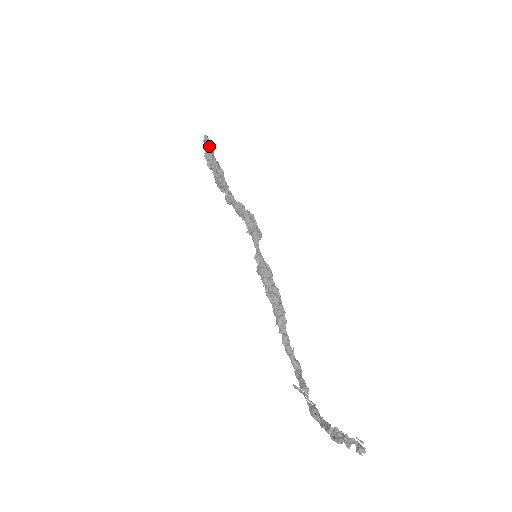
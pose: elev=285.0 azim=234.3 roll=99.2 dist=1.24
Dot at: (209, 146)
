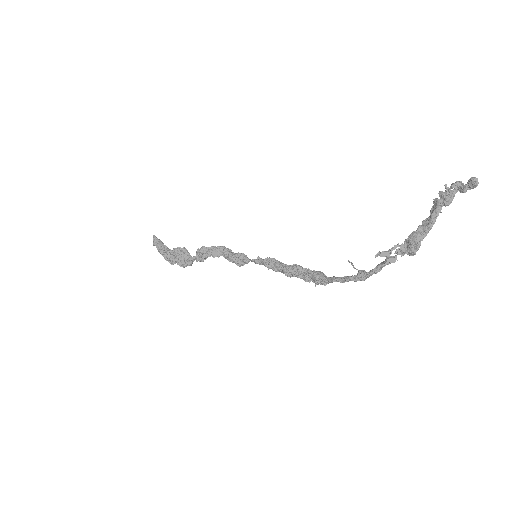
Dot at: (160, 242)
